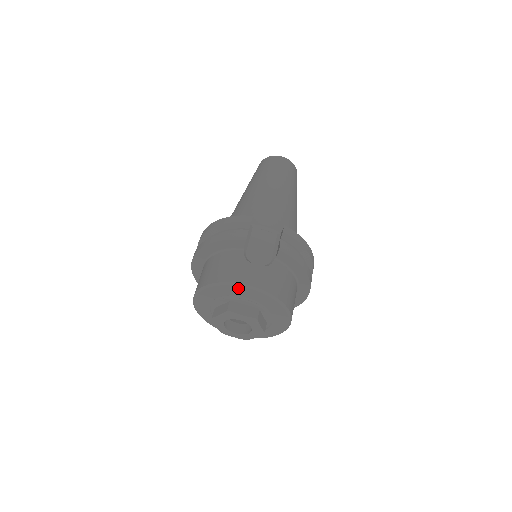
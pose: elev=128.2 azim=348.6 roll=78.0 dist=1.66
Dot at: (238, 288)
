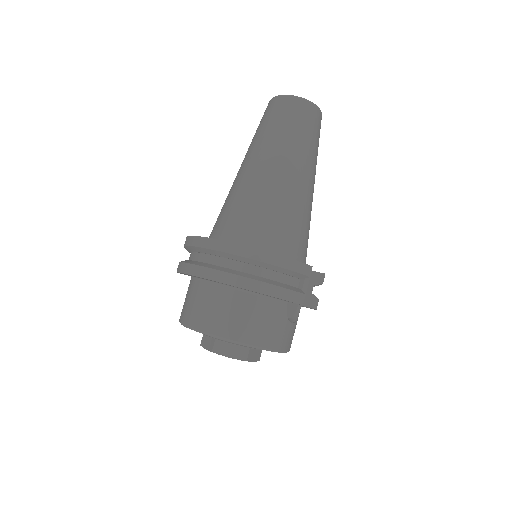
Dot at: (272, 351)
